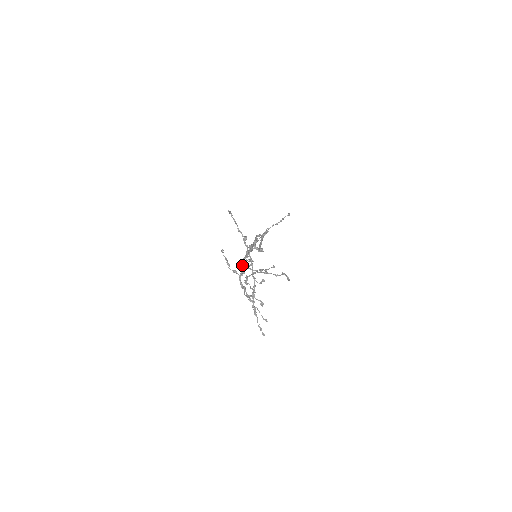
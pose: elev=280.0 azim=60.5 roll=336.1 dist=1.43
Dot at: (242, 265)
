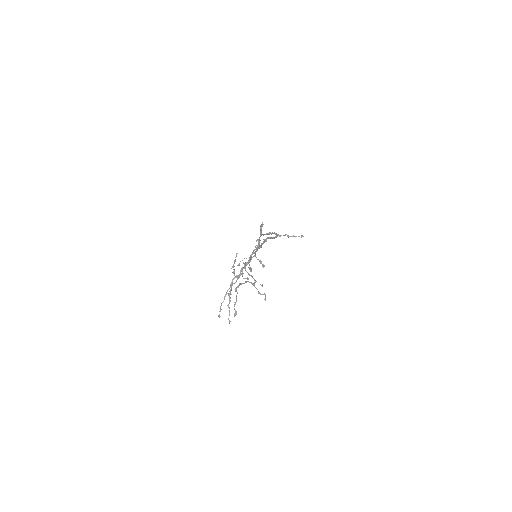
Dot at: (242, 269)
